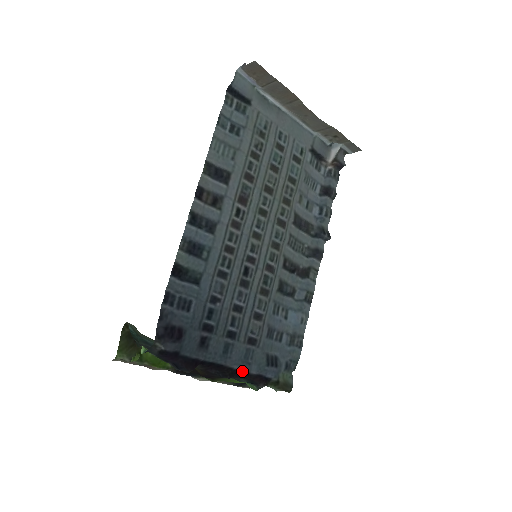
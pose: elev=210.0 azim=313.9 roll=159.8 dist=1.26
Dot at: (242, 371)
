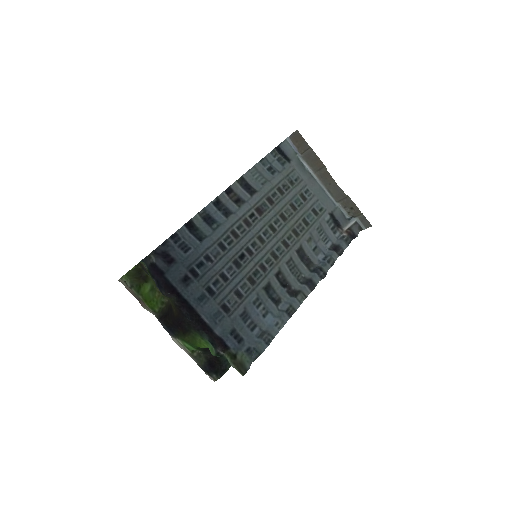
Dot at: (207, 325)
